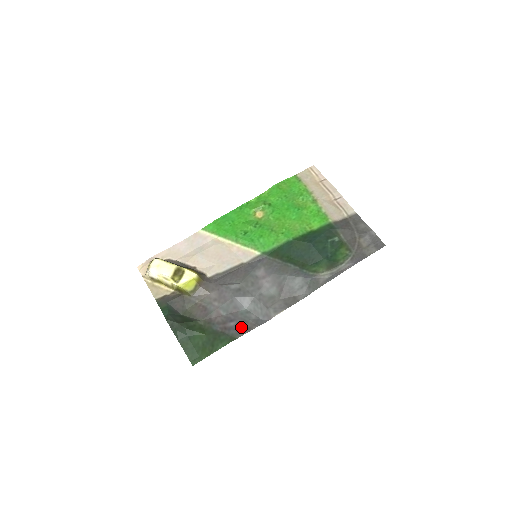
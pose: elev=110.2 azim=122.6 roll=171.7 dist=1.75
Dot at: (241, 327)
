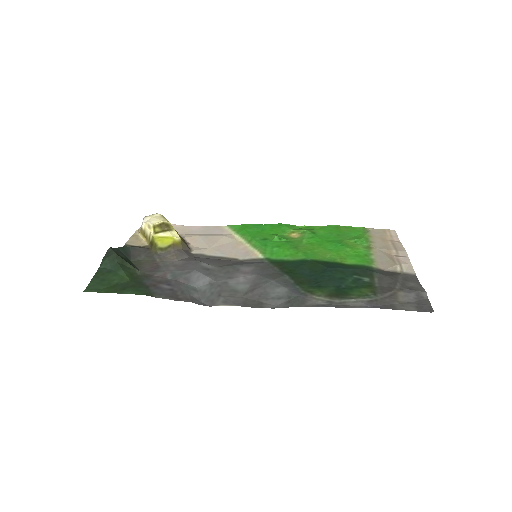
Dot at: (171, 293)
